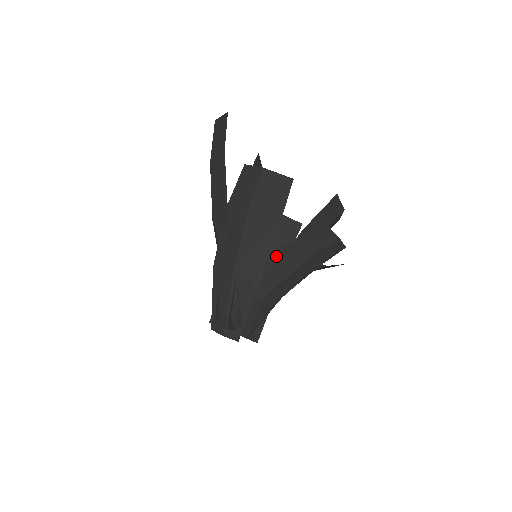
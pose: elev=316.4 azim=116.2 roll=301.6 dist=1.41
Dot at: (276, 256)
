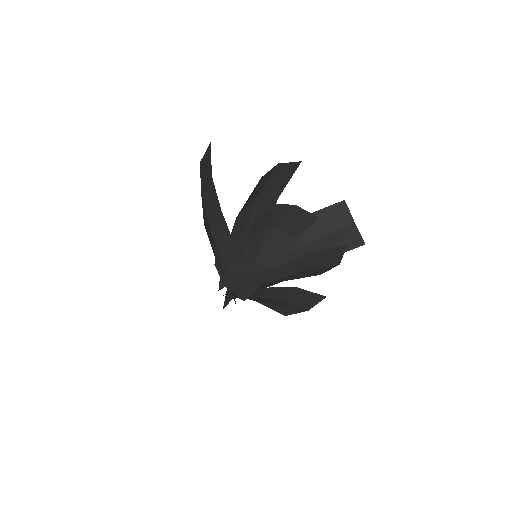
Dot at: occluded
